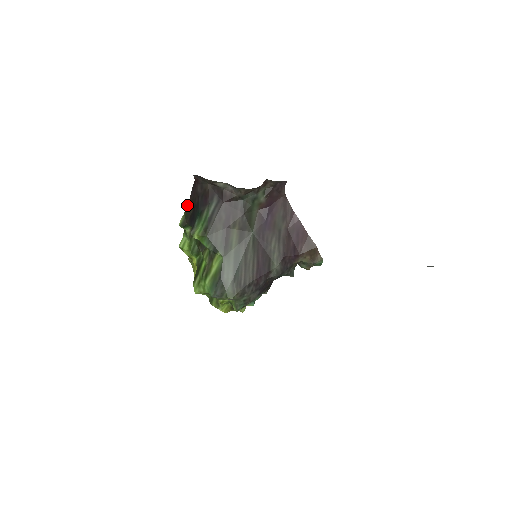
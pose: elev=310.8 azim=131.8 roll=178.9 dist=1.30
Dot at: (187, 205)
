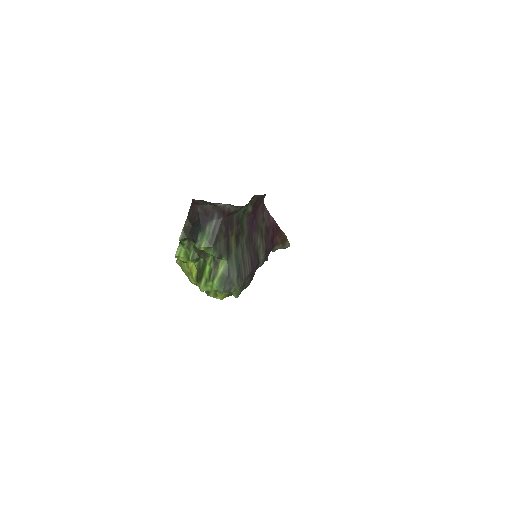
Dot at: (185, 222)
